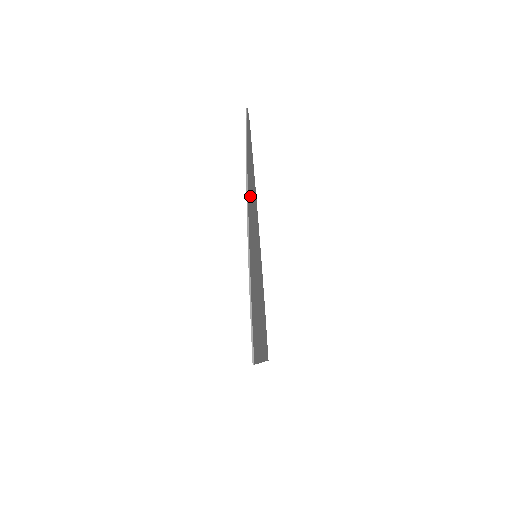
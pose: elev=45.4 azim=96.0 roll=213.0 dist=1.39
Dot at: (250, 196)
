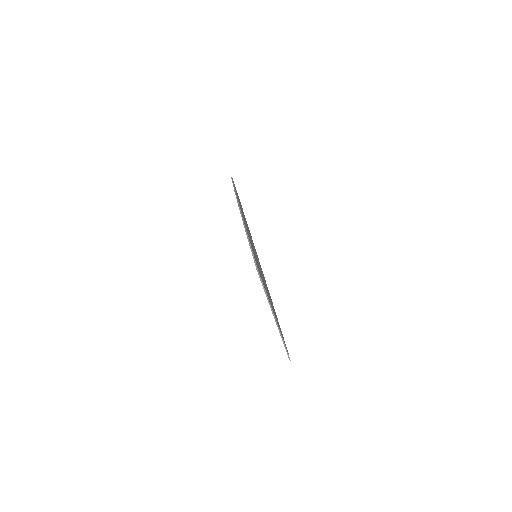
Dot at: occluded
